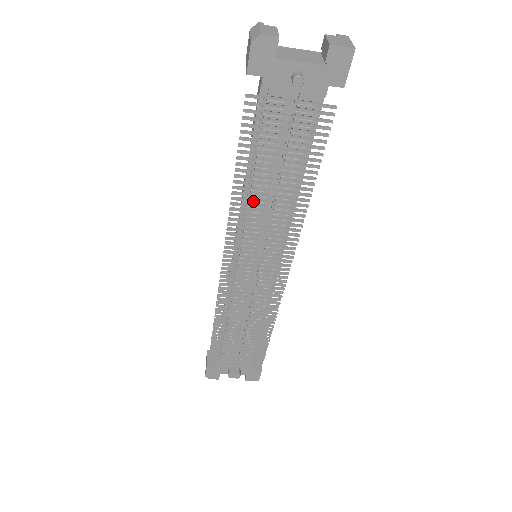
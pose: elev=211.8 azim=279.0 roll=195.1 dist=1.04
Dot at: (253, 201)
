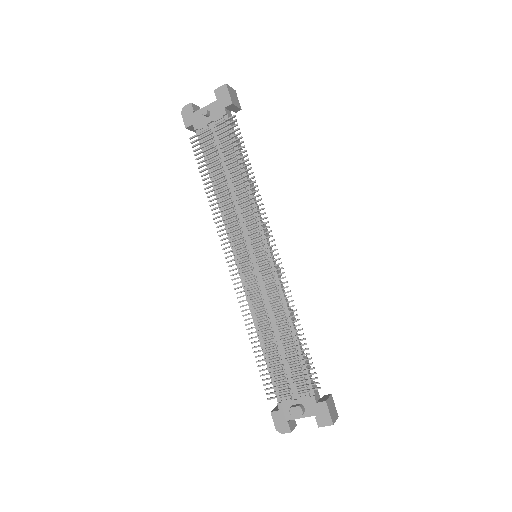
Dot at: (224, 202)
